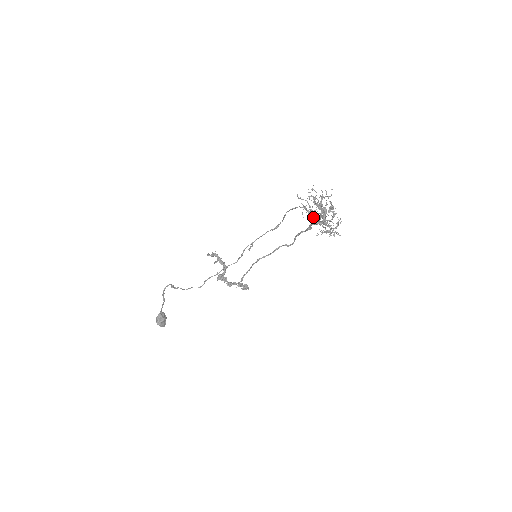
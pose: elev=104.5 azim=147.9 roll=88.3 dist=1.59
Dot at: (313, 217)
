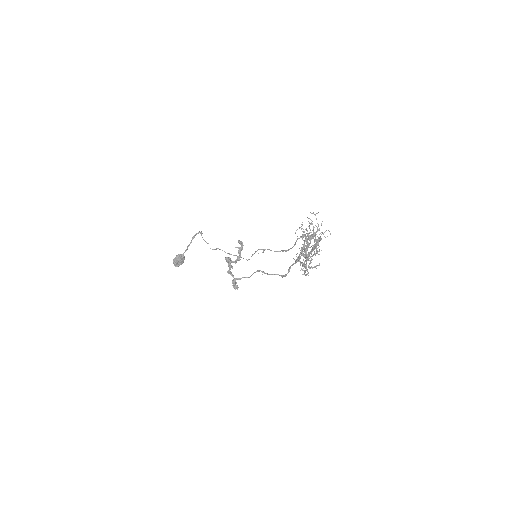
Dot at: occluded
